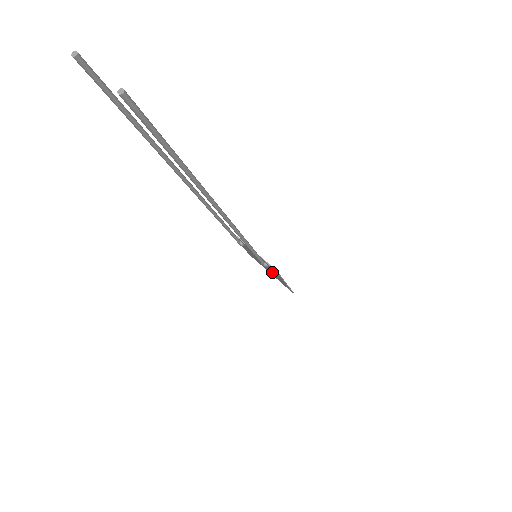
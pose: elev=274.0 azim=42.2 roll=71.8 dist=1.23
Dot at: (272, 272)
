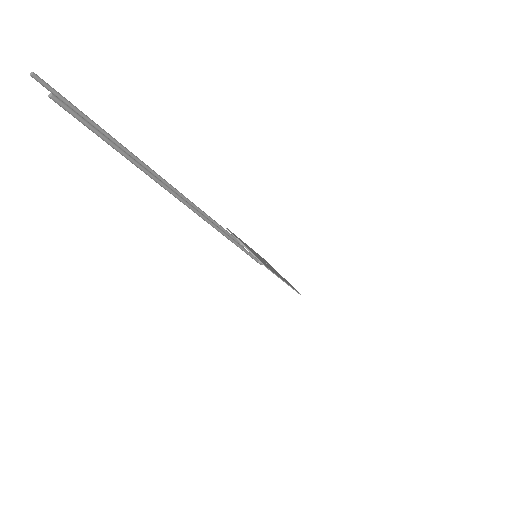
Dot at: occluded
